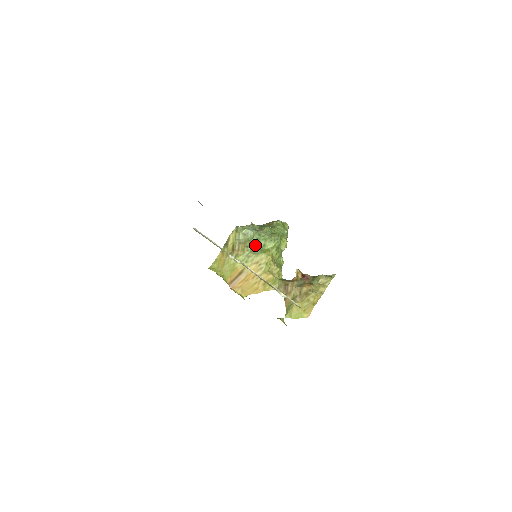
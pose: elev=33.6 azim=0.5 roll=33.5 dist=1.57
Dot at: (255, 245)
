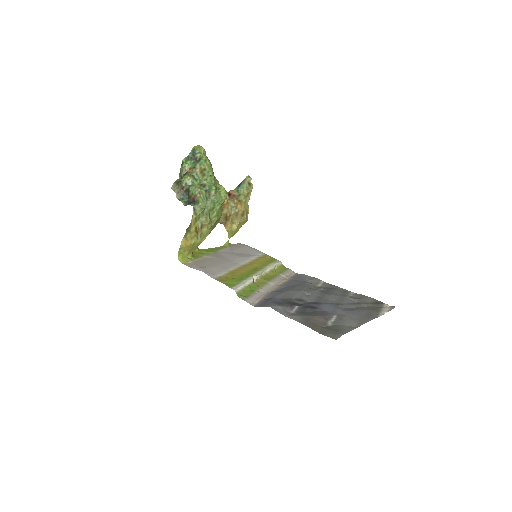
Dot at: (213, 214)
